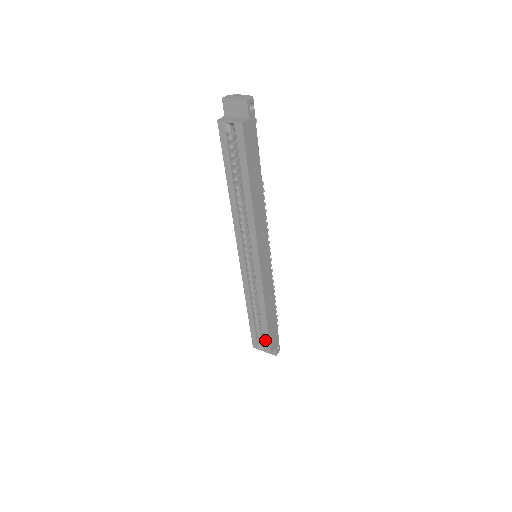
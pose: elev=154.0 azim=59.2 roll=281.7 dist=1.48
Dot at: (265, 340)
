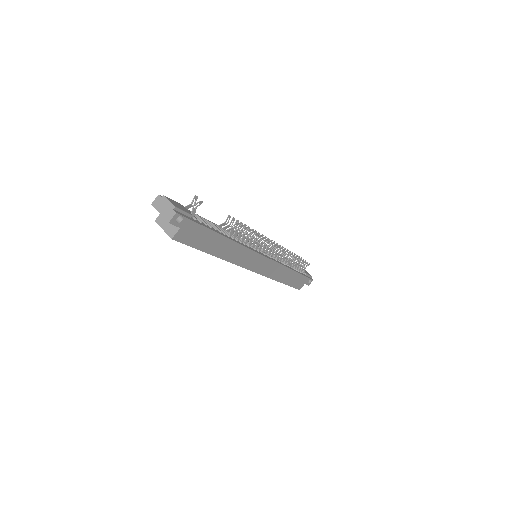
Dot at: occluded
